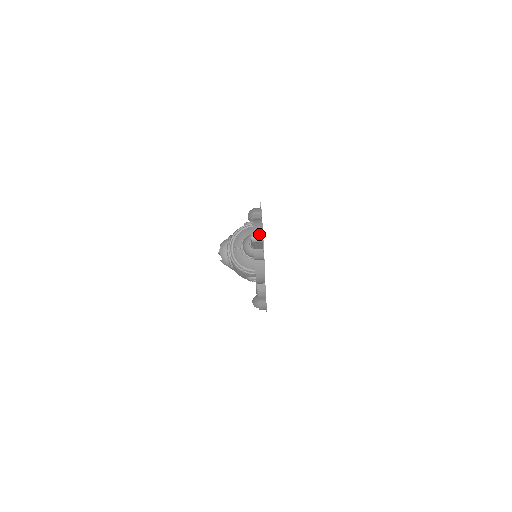
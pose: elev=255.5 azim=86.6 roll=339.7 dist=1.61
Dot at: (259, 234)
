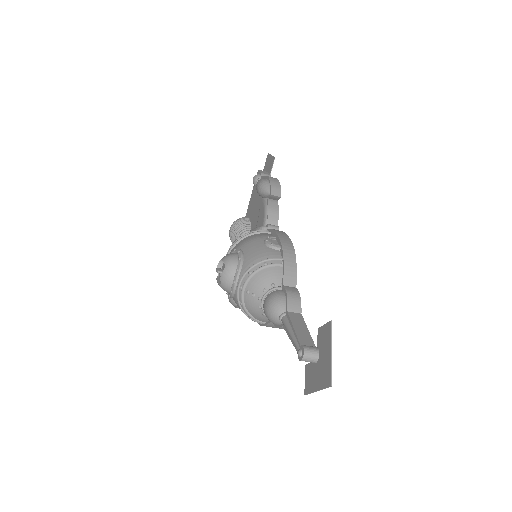
Dot at: (315, 355)
